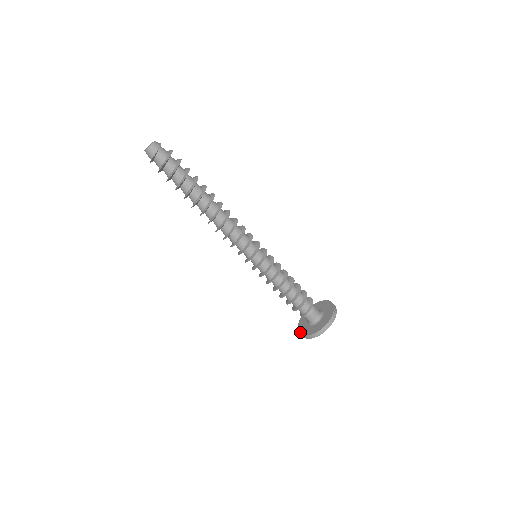
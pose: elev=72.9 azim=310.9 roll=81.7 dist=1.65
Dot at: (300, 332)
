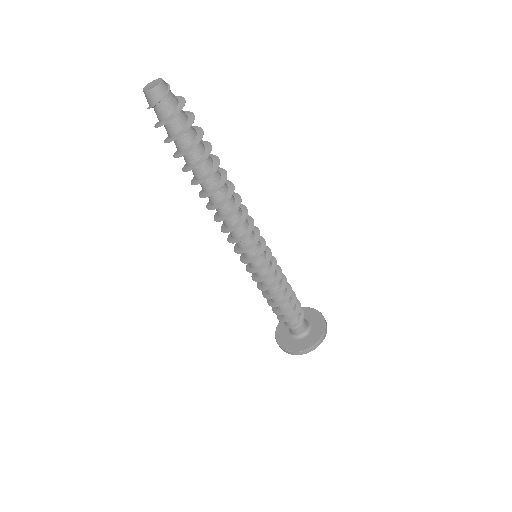
Dot at: (277, 336)
